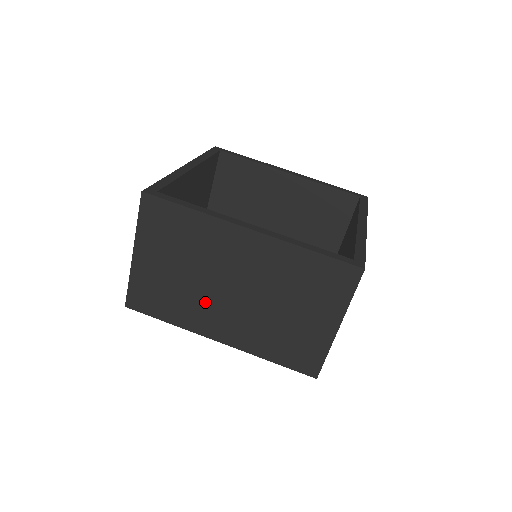
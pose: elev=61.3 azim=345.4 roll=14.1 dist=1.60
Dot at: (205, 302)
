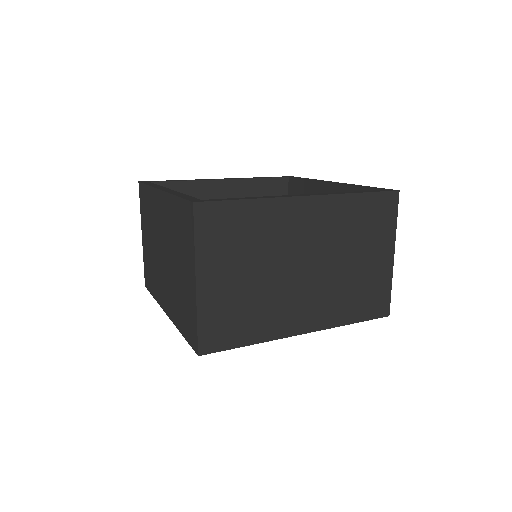
Dot at: (159, 272)
